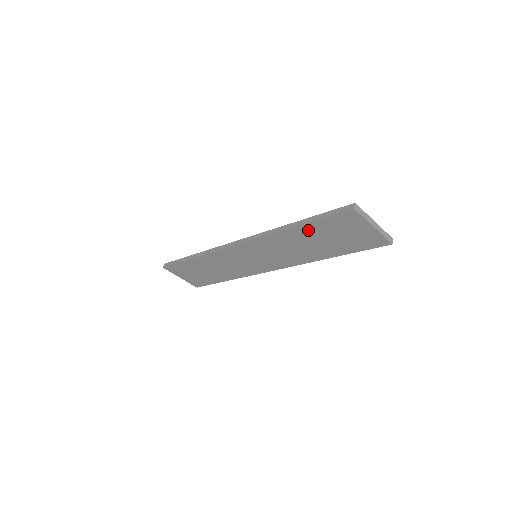
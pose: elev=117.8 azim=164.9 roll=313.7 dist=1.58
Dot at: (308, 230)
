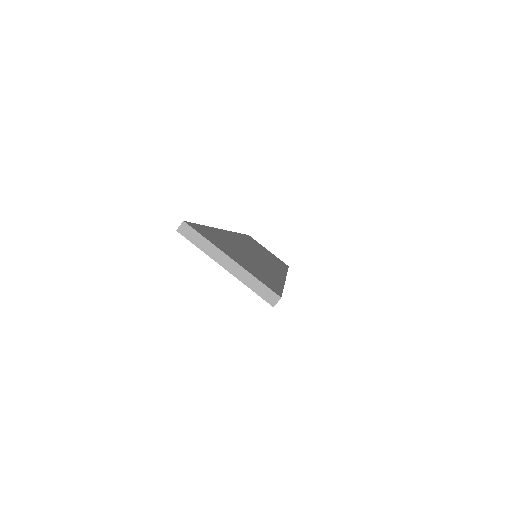
Dot at: occluded
